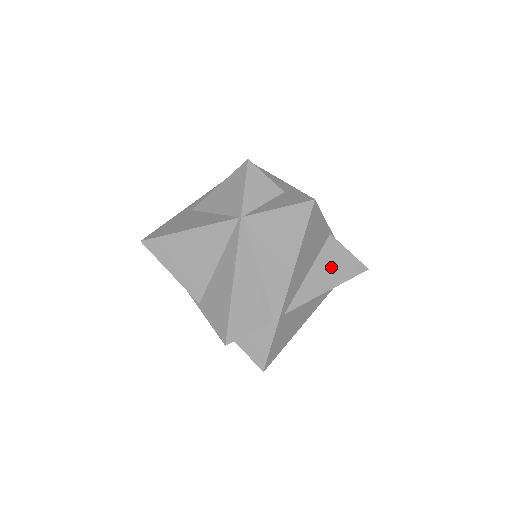
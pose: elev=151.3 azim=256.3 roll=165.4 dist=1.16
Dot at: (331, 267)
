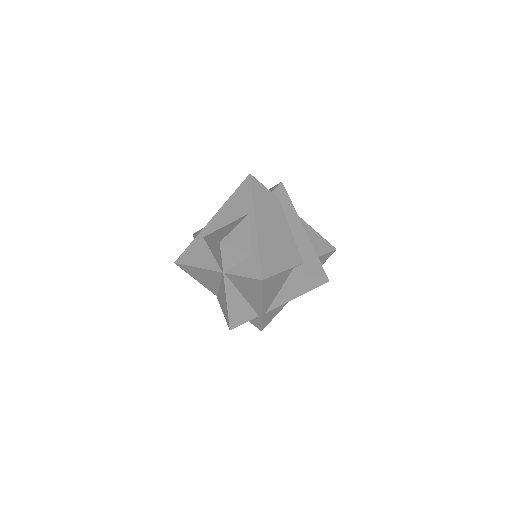
Dot at: (297, 285)
